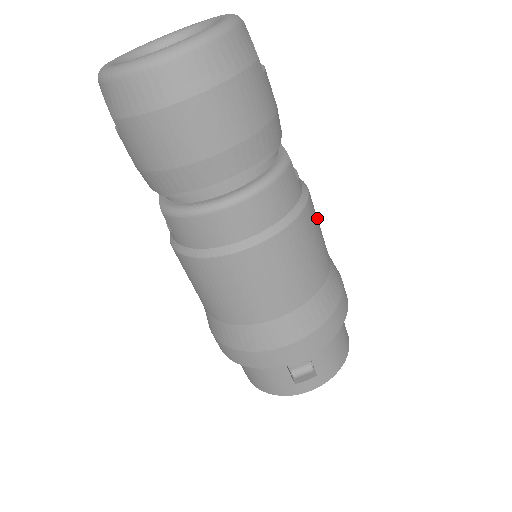
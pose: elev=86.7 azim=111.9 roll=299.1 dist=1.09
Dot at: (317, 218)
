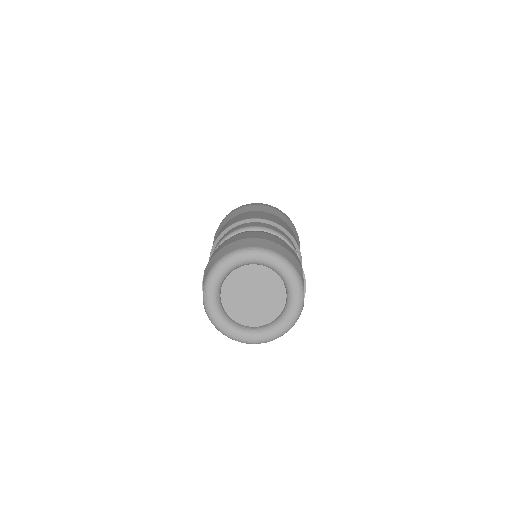
Dot at: occluded
